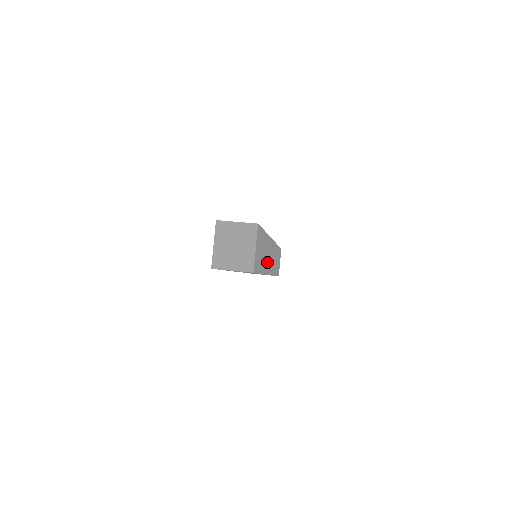
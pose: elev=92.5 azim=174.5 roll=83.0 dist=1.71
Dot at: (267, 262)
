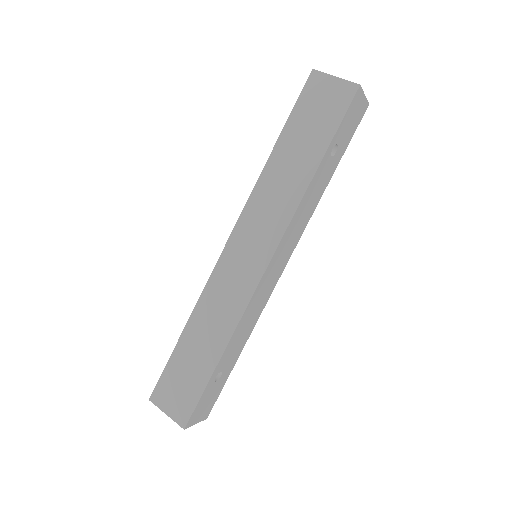
Dot at: occluded
